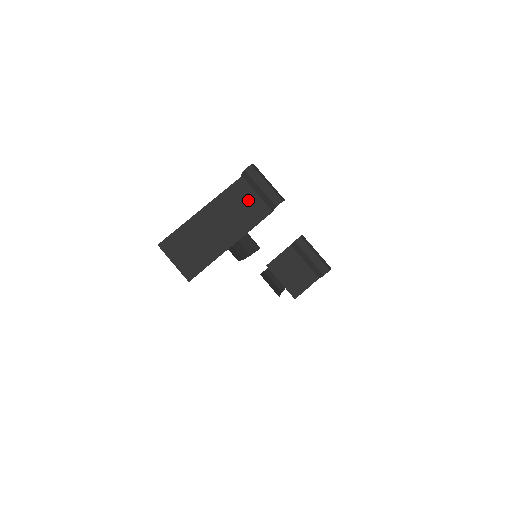
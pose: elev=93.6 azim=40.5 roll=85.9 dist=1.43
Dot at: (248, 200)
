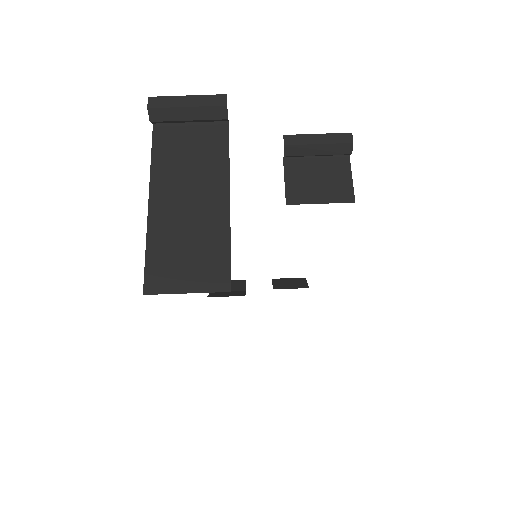
Dot at: (189, 142)
